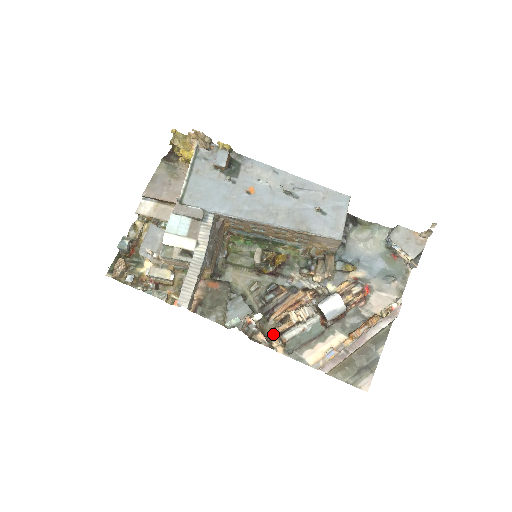
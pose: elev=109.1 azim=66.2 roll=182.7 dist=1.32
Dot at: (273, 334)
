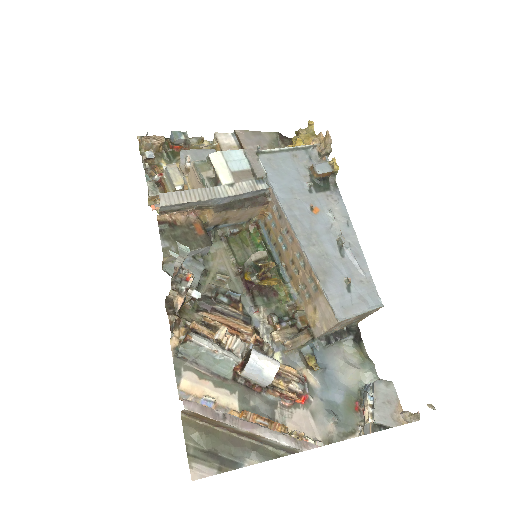
Dot at: (187, 323)
